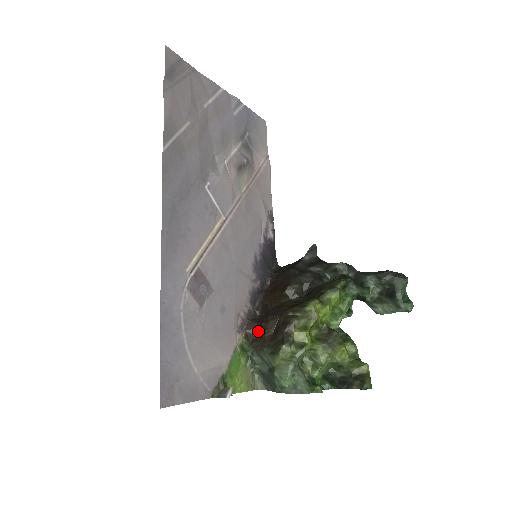
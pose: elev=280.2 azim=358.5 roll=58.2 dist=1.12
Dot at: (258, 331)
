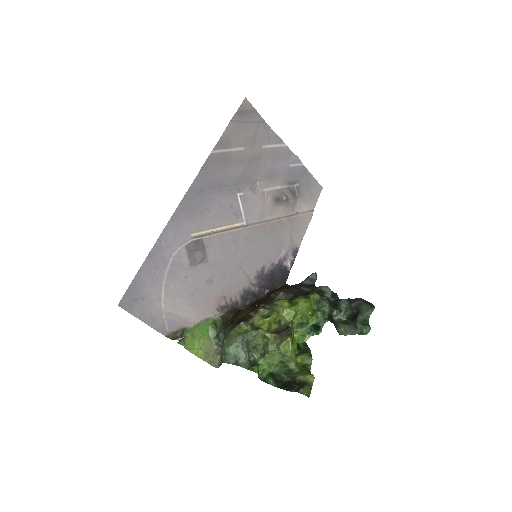
Dot at: (234, 316)
